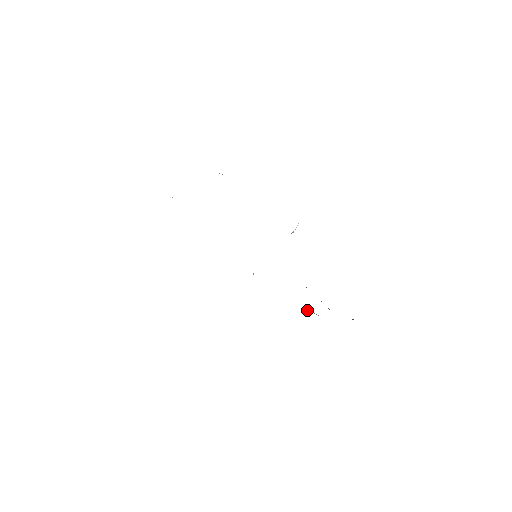
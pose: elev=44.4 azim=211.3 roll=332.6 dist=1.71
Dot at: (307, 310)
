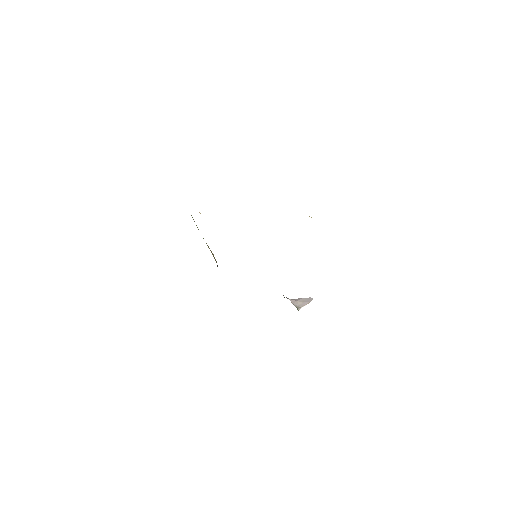
Dot at: occluded
